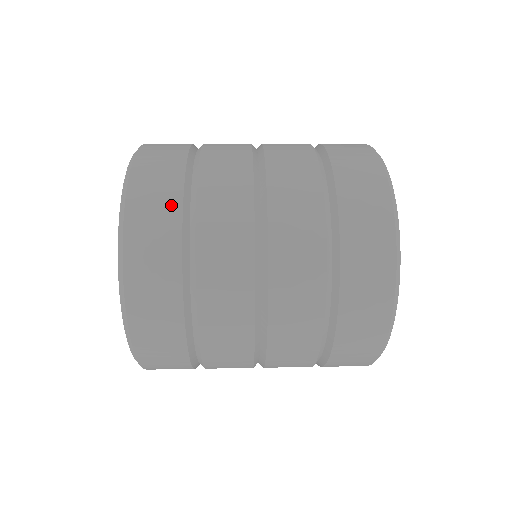
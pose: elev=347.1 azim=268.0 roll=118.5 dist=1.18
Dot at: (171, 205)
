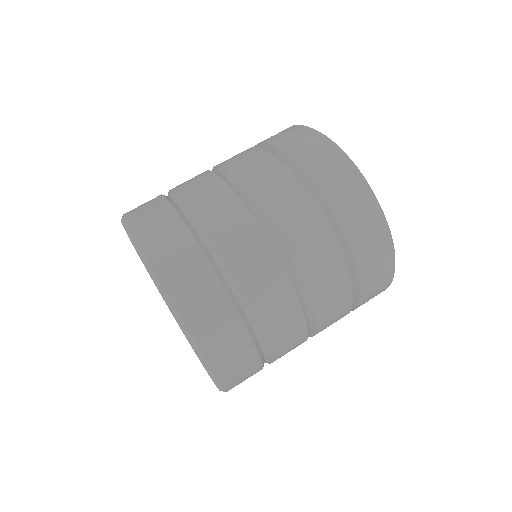
Dot at: (241, 341)
